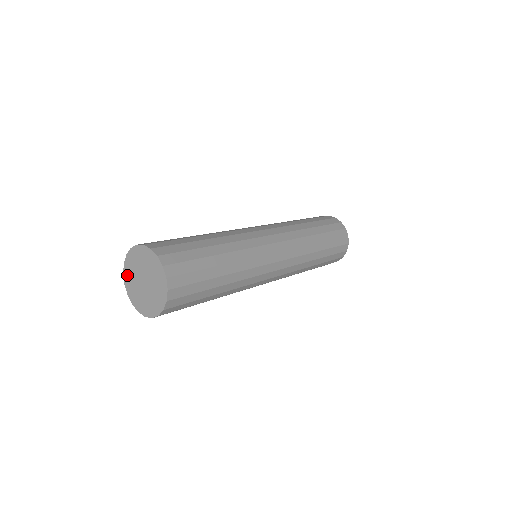
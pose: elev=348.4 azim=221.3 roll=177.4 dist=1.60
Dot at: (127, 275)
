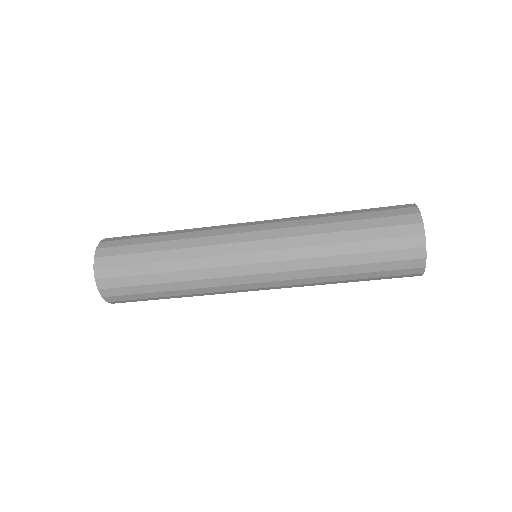
Dot at: occluded
